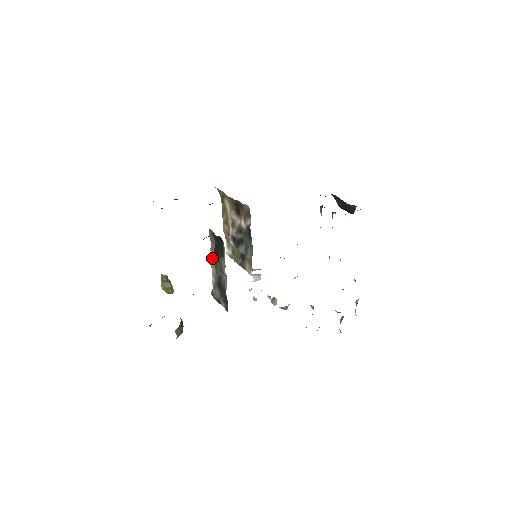
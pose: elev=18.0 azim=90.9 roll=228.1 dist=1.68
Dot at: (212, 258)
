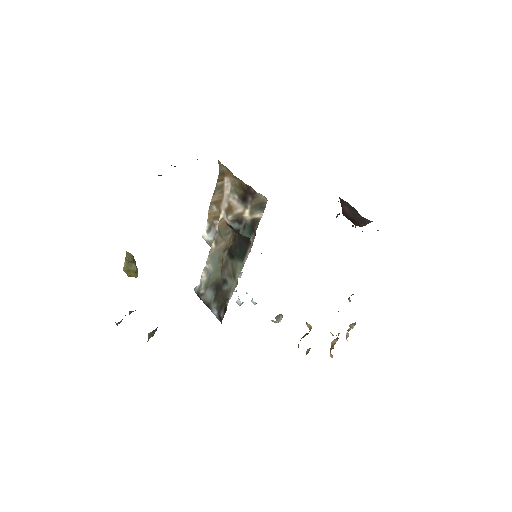
Dot at: (213, 253)
